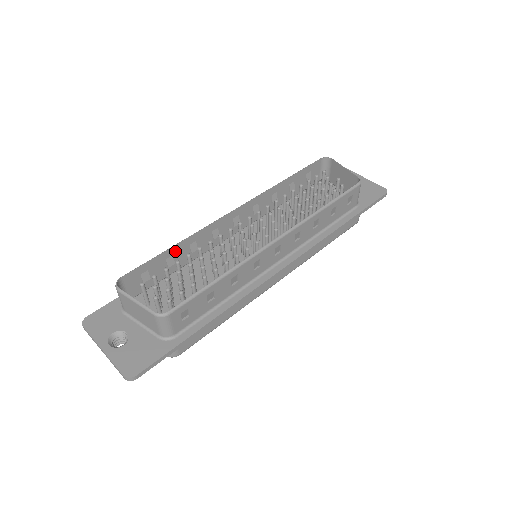
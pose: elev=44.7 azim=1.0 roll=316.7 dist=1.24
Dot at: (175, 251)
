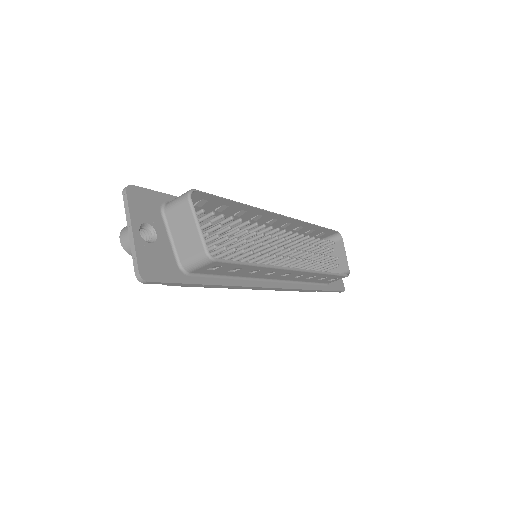
Dot at: (233, 205)
